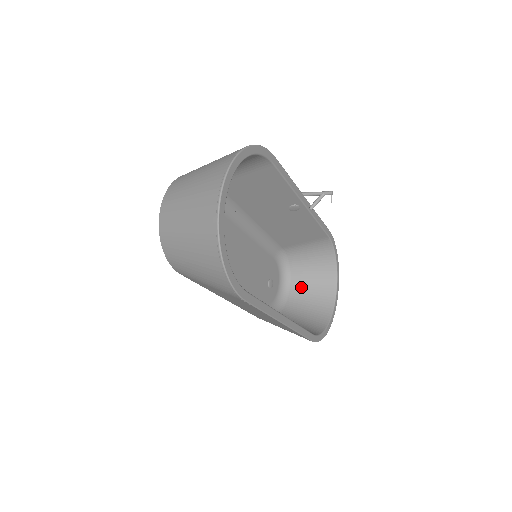
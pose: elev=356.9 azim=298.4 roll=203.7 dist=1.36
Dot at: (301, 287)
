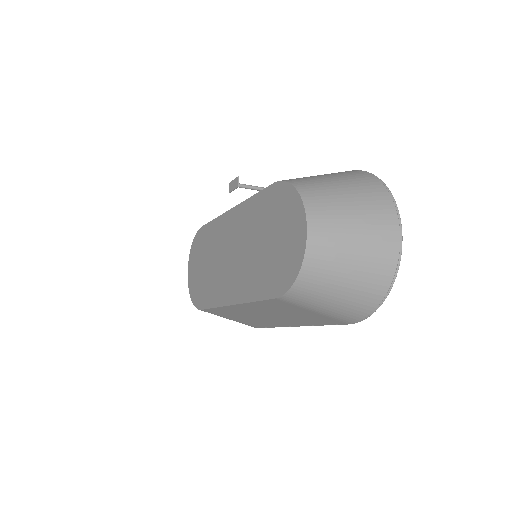
Dot at: occluded
